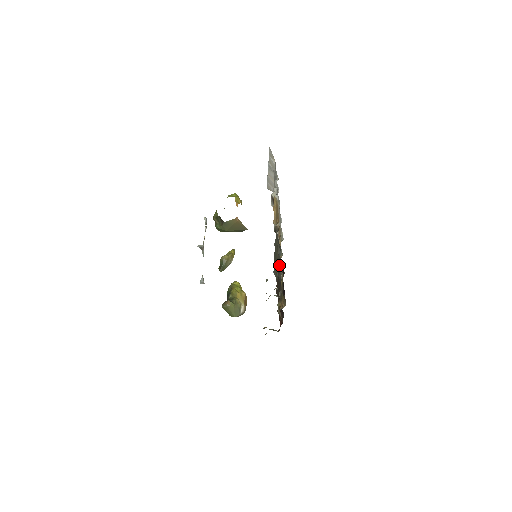
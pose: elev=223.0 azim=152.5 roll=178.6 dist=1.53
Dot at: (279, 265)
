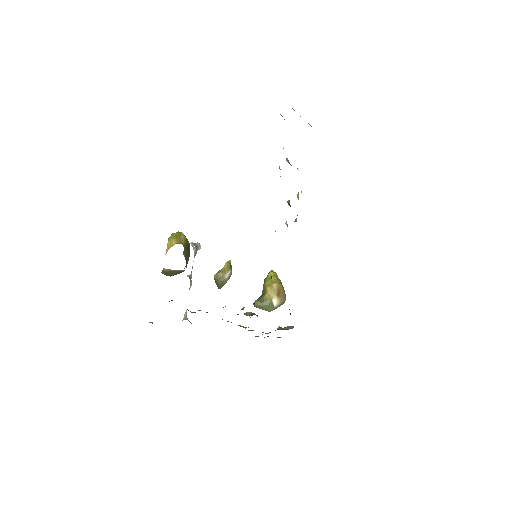
Dot at: occluded
